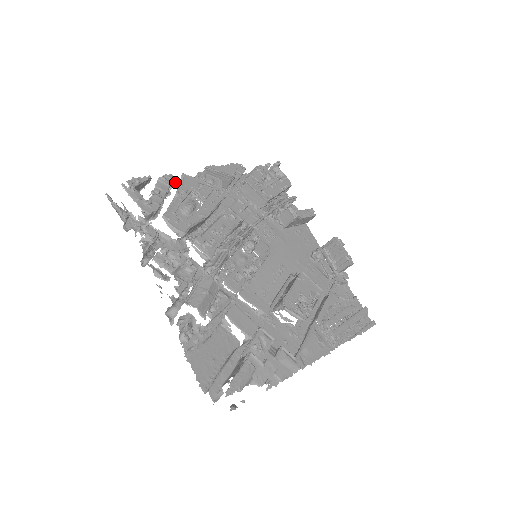
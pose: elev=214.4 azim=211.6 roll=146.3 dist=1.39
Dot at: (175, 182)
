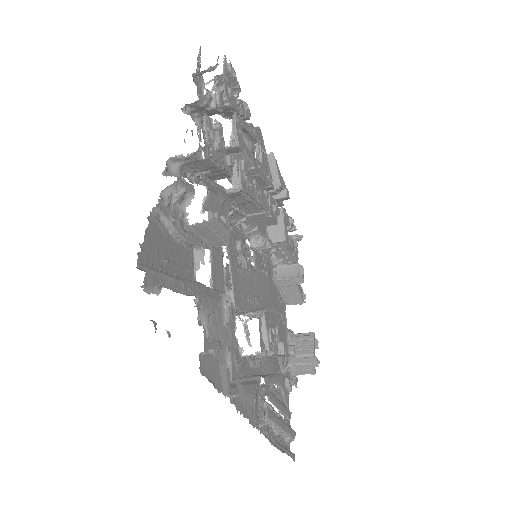
Dot at: occluded
